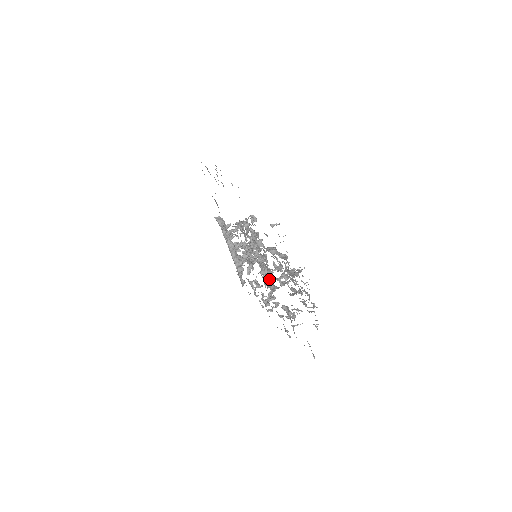
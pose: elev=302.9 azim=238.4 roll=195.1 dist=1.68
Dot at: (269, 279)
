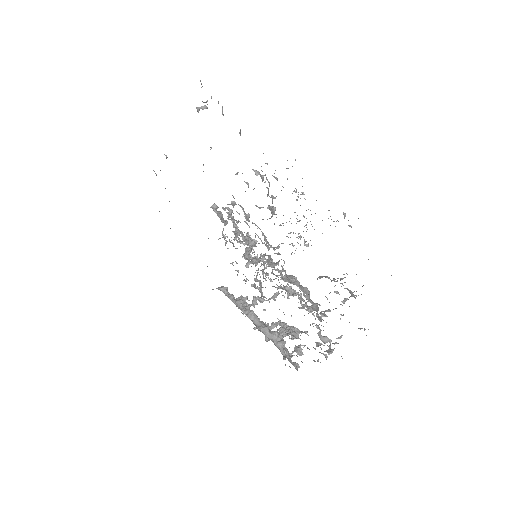
Dot at: (277, 253)
